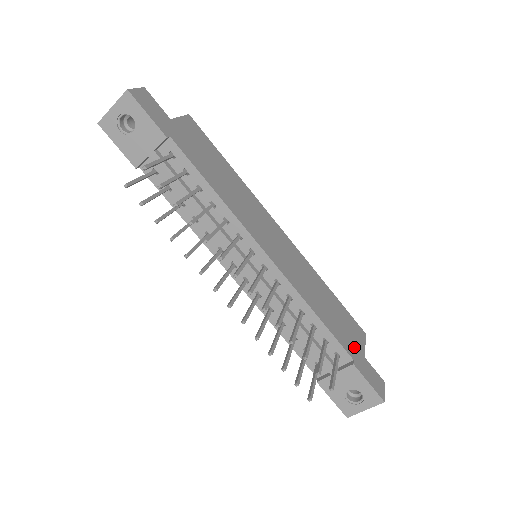
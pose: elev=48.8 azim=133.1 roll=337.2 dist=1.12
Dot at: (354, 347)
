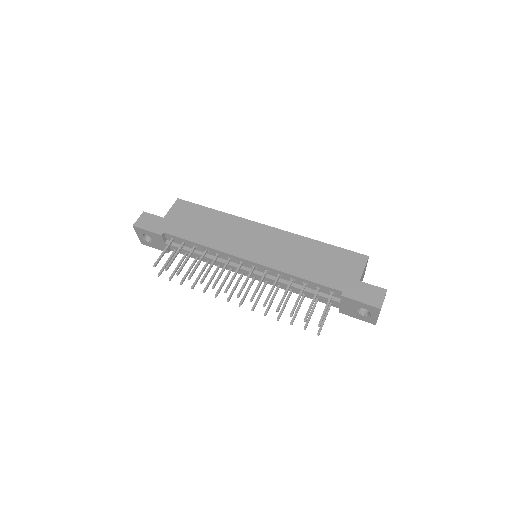
Dot at: (346, 279)
